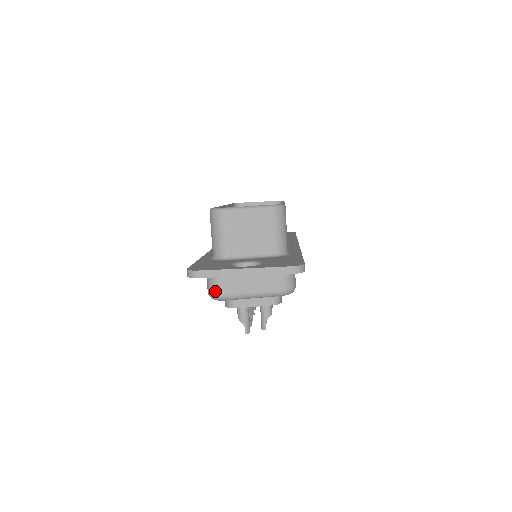
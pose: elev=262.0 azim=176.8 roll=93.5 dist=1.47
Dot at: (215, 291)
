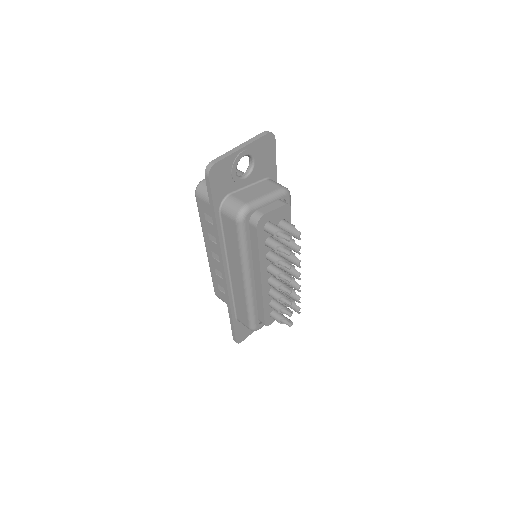
Dot at: (238, 206)
